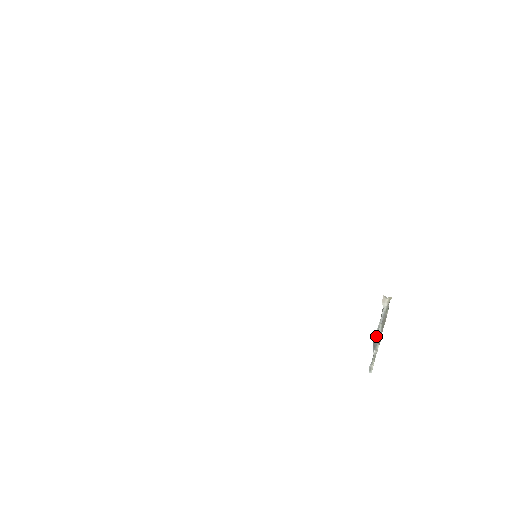
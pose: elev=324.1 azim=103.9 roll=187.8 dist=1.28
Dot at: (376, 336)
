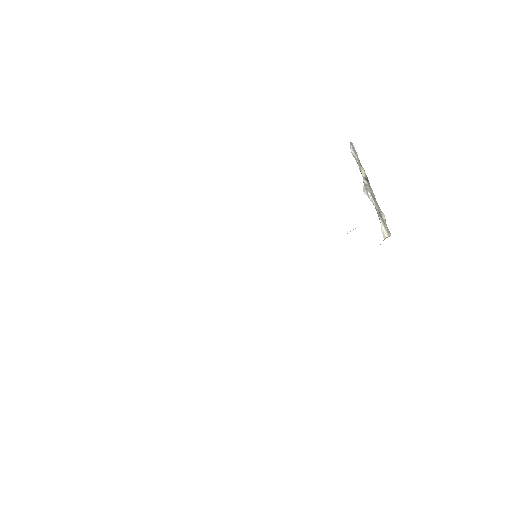
Dot at: (367, 195)
